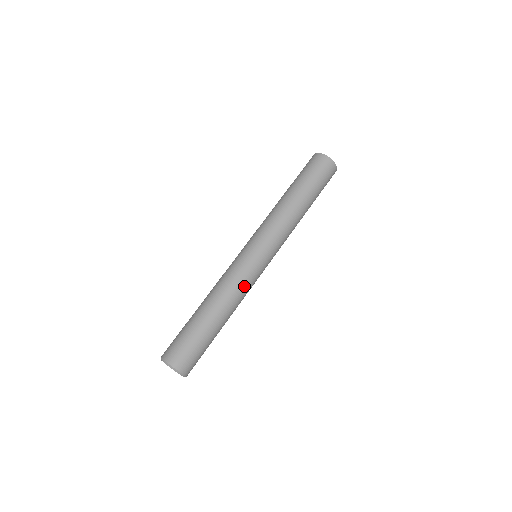
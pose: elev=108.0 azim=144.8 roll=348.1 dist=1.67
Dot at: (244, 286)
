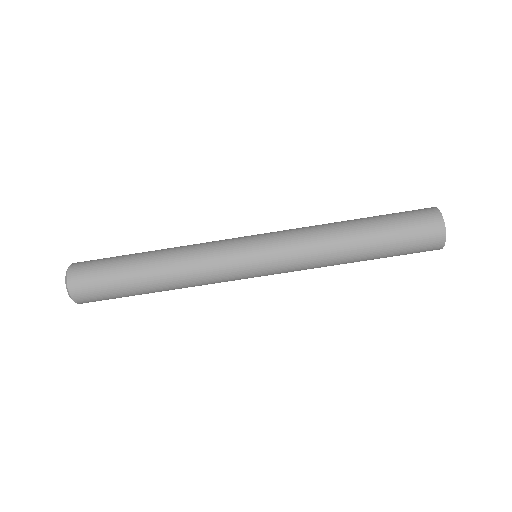
Dot at: (207, 272)
